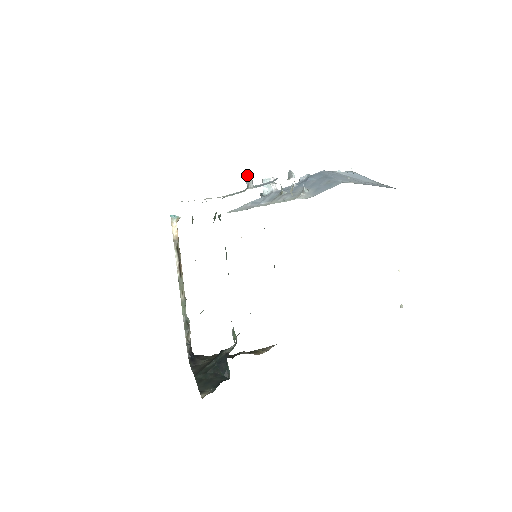
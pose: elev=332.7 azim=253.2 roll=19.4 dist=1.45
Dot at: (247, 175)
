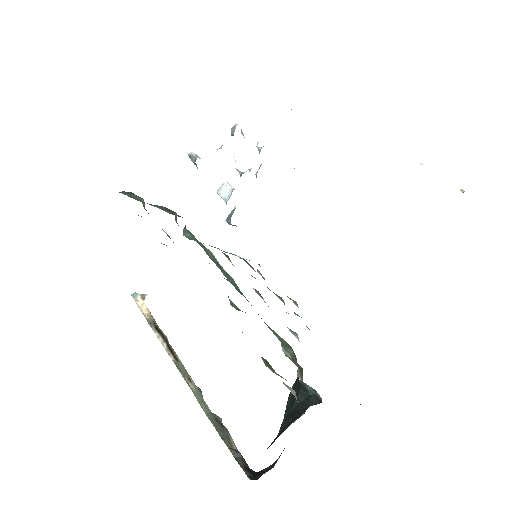
Dot at: (189, 154)
